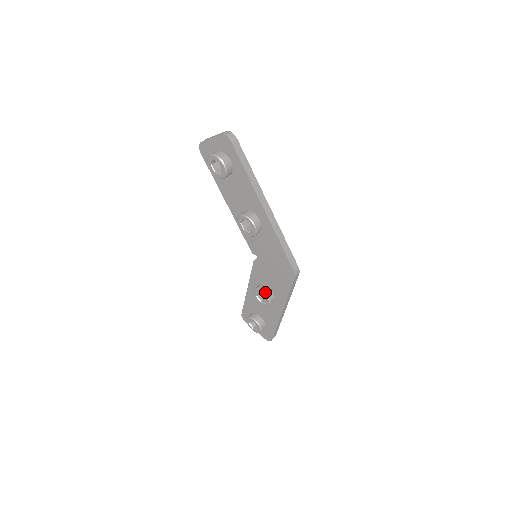
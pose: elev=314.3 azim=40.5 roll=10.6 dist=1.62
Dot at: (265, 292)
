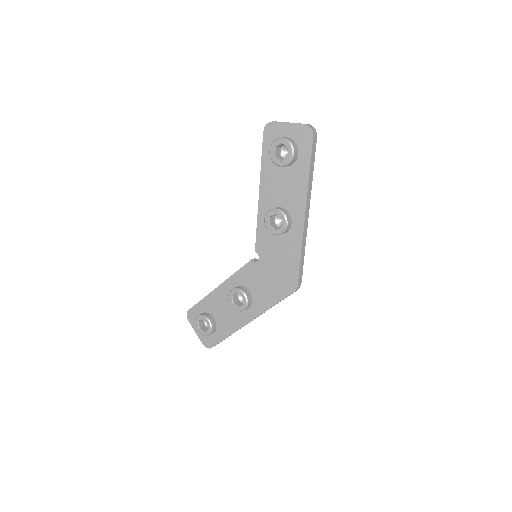
Dot at: (247, 295)
